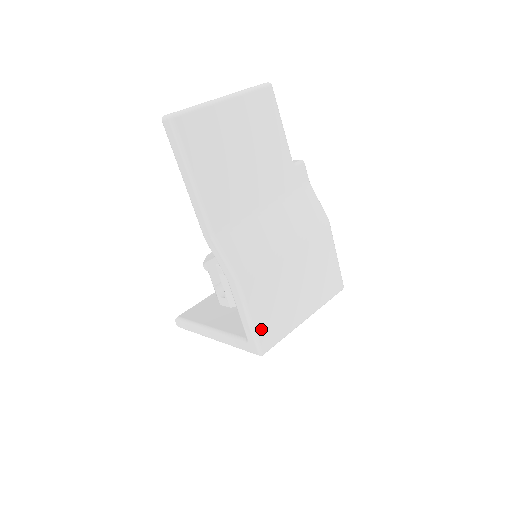
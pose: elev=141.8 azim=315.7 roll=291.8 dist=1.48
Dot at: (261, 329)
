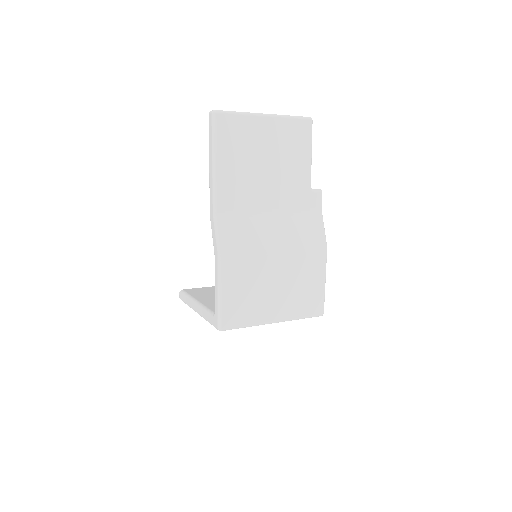
Dot at: (227, 307)
